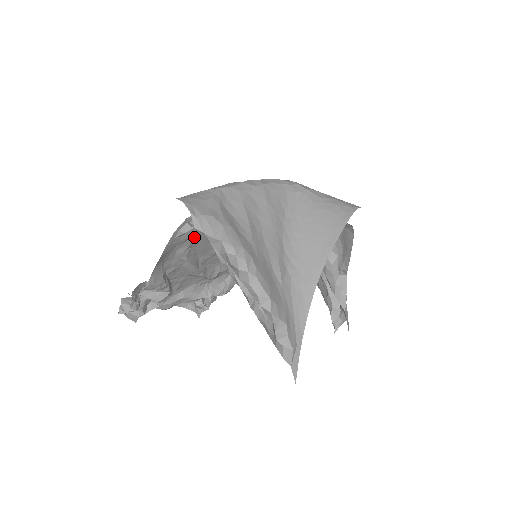
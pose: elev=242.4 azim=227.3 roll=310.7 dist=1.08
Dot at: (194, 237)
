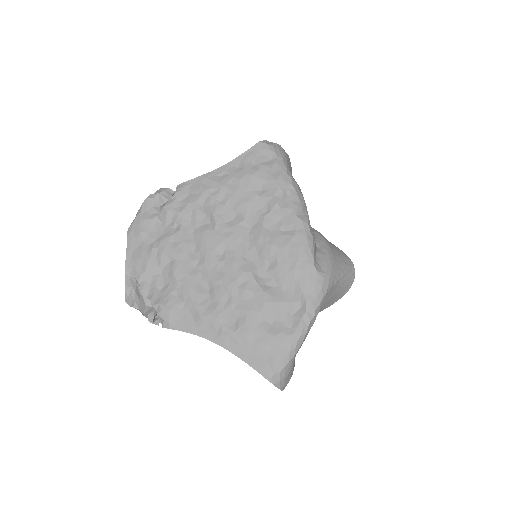
Dot at: (236, 312)
